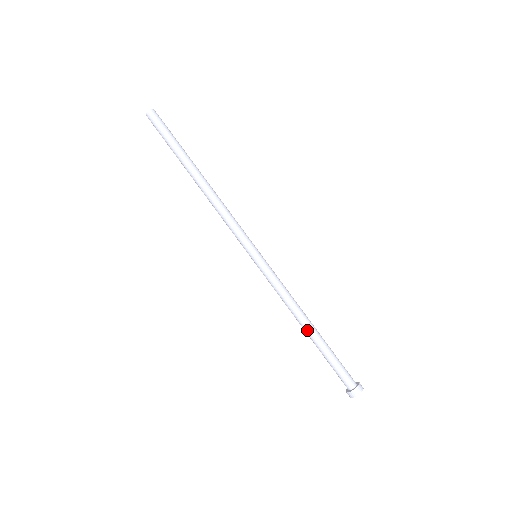
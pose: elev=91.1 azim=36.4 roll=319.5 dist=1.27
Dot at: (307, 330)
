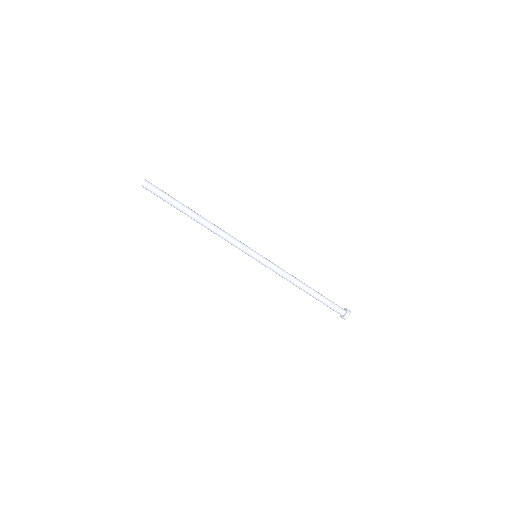
Dot at: (304, 291)
